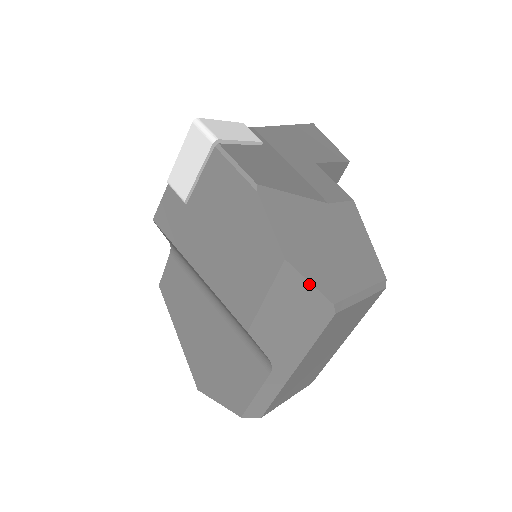
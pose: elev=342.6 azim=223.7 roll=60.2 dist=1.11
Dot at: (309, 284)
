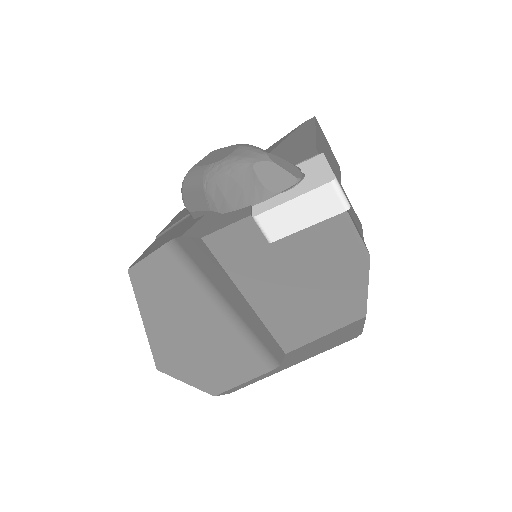
Dot at: (362, 326)
